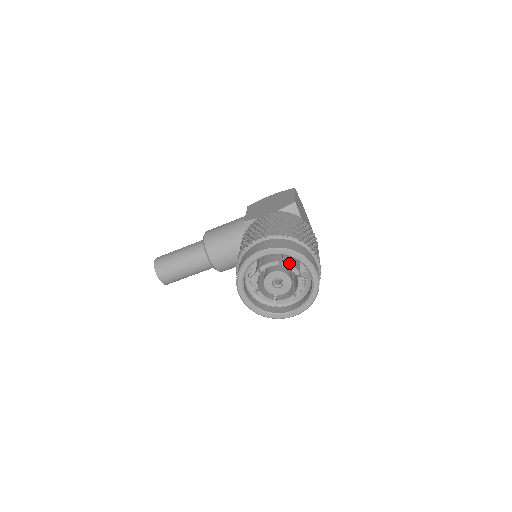
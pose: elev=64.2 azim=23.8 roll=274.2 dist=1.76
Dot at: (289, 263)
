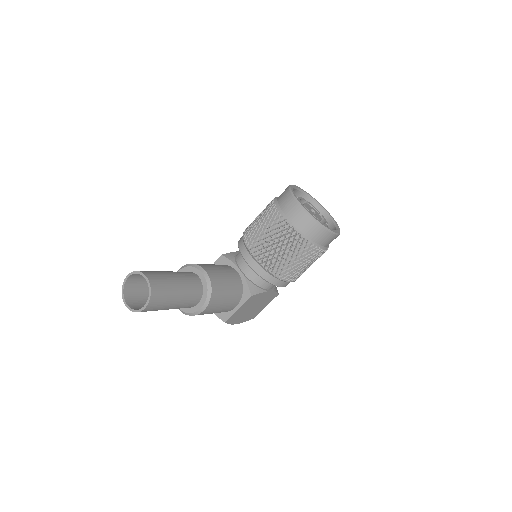
Dot at: (311, 205)
